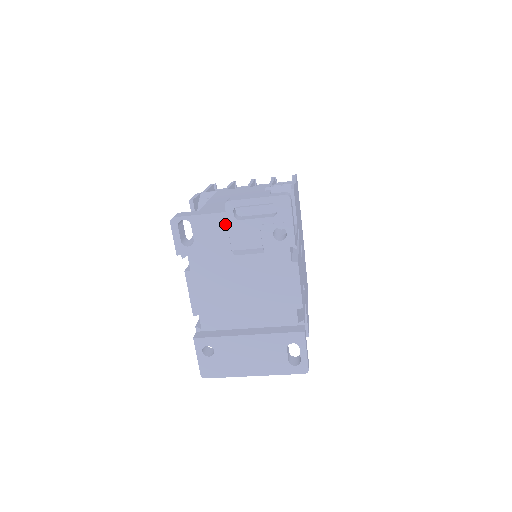
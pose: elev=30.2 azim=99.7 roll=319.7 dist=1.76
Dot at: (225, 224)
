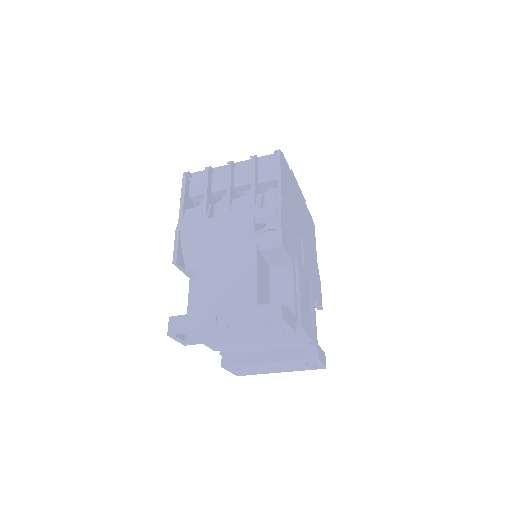
Dot at: (222, 332)
